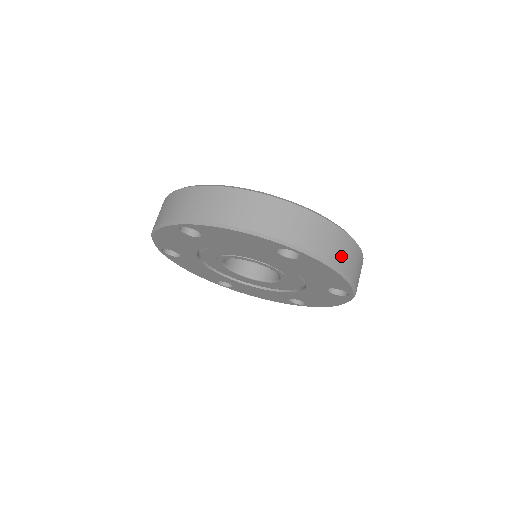
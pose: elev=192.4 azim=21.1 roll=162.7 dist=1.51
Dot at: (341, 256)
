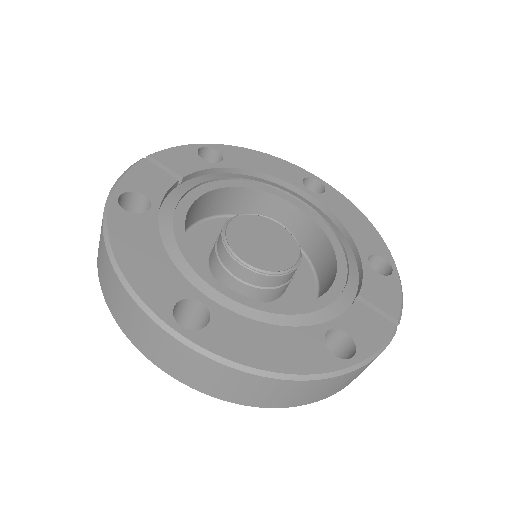
Dot at: (238, 393)
